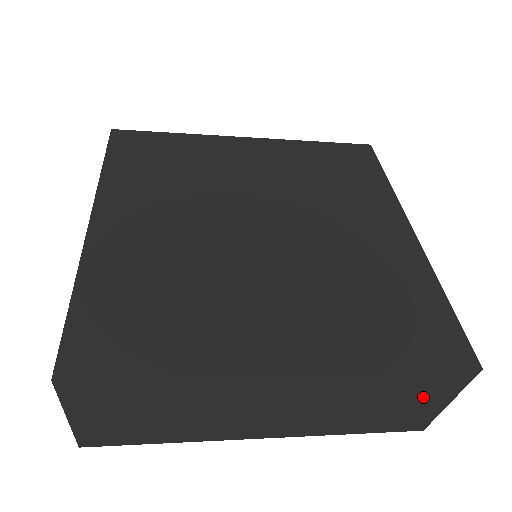
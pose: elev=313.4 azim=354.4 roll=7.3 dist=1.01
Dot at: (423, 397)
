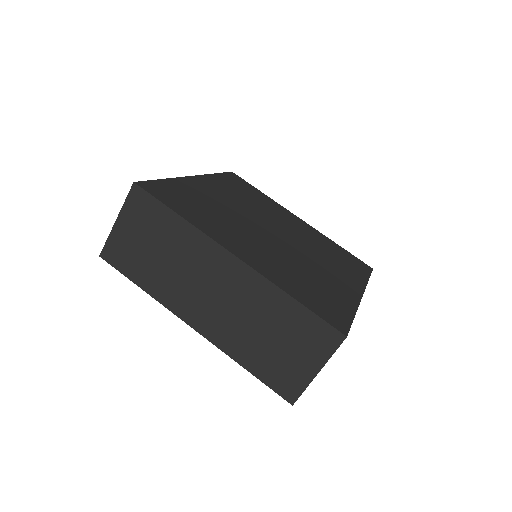
Dot at: occluded
